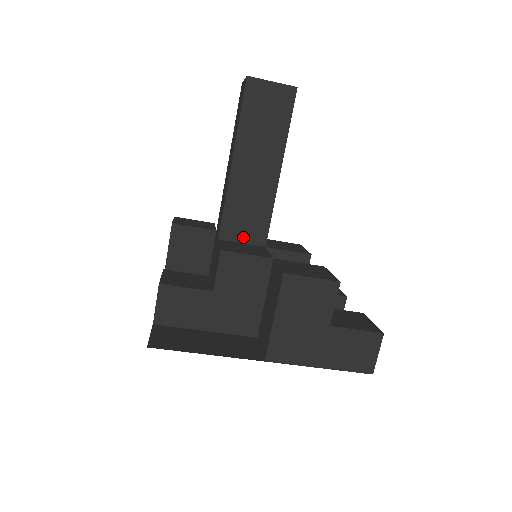
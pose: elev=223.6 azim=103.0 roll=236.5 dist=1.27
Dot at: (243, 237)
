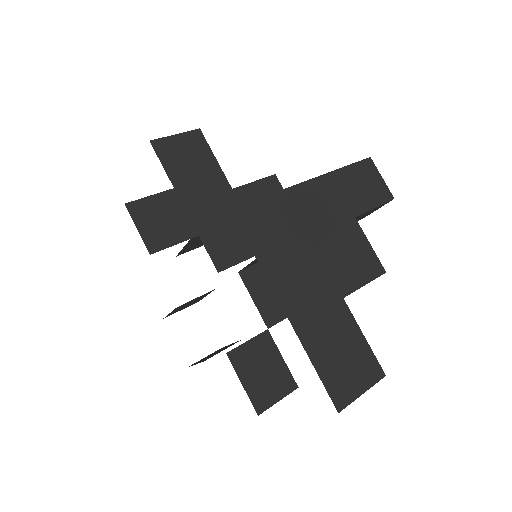
Dot at: occluded
